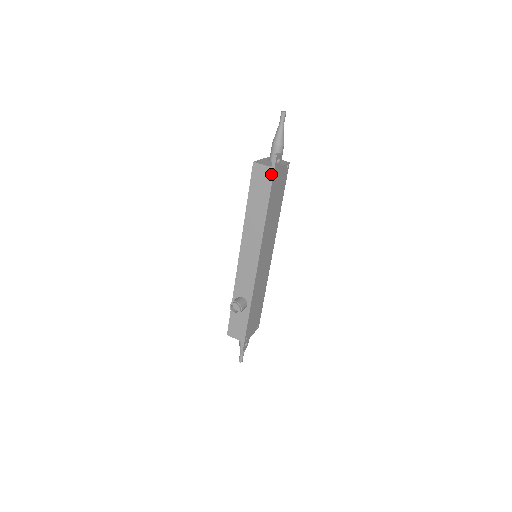
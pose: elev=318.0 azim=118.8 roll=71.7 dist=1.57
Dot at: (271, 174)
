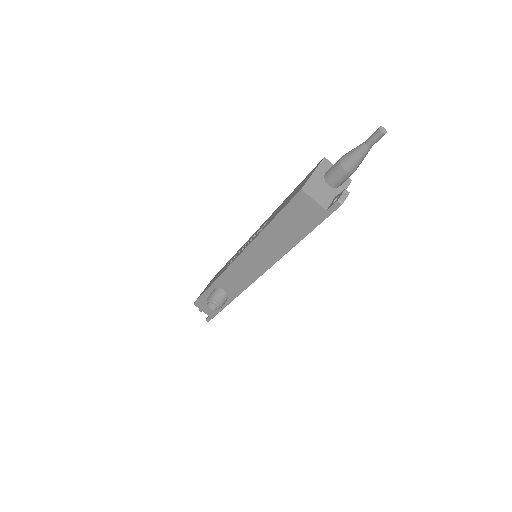
Dot at: (322, 217)
